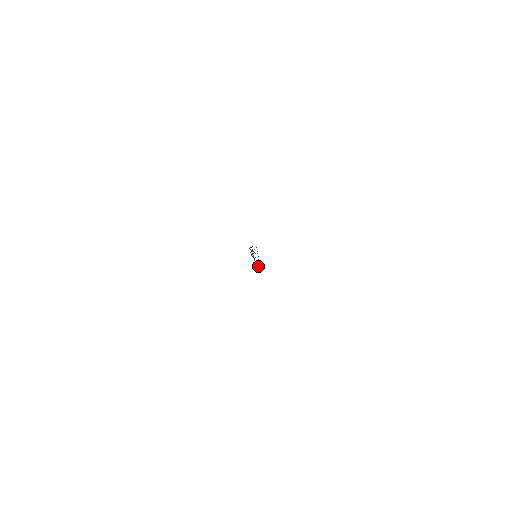
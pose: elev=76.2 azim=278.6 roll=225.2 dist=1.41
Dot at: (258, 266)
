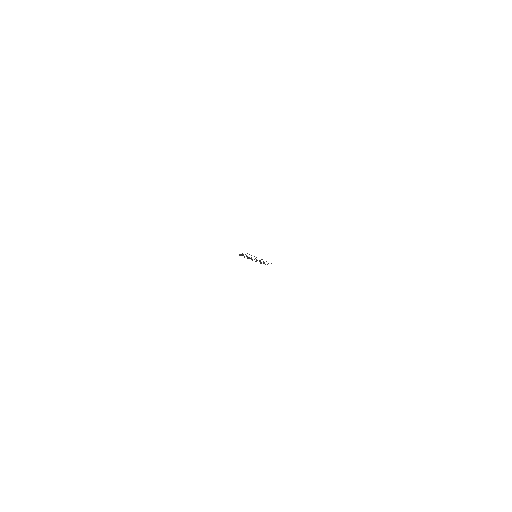
Dot at: occluded
